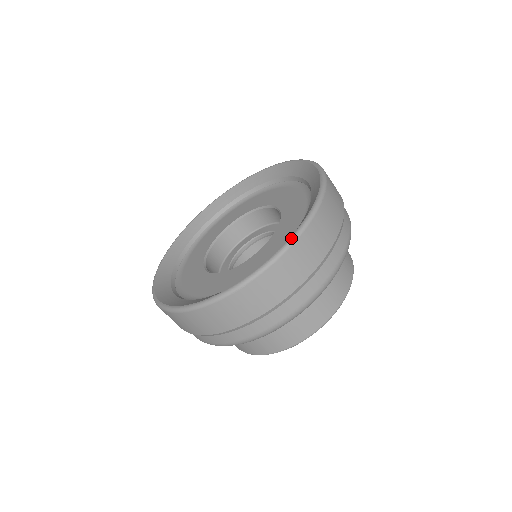
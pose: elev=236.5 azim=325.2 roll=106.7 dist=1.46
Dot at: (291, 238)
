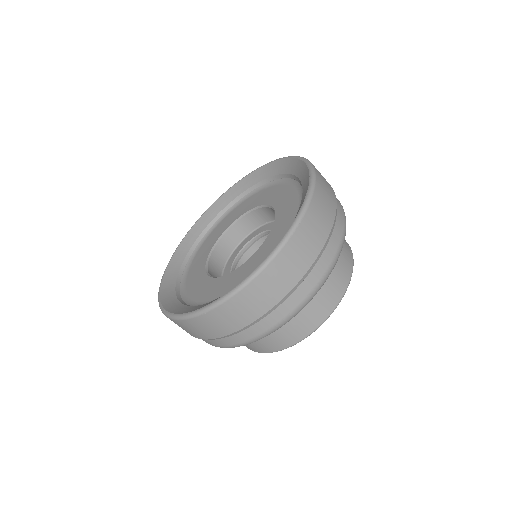
Dot at: (250, 275)
